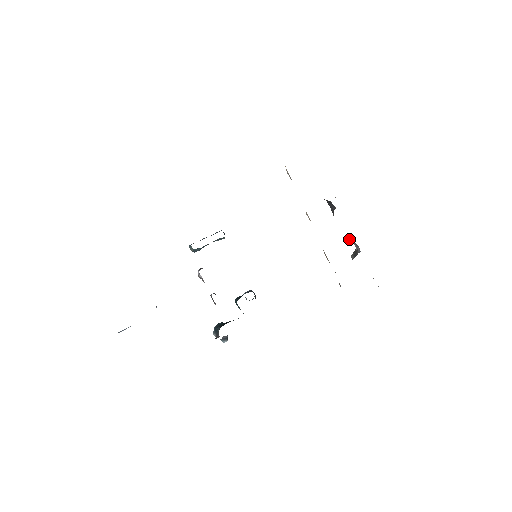
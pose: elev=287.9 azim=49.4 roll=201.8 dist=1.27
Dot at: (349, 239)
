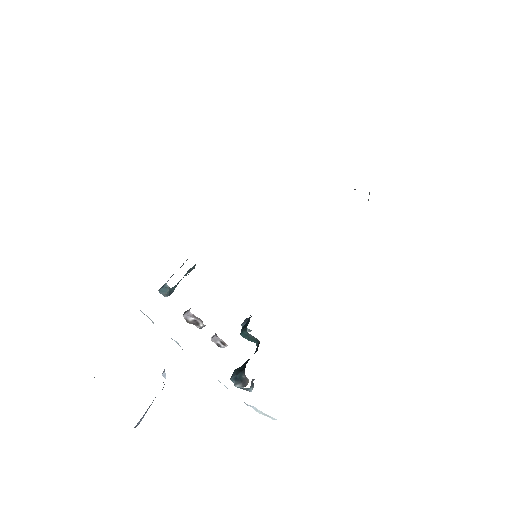
Dot at: occluded
